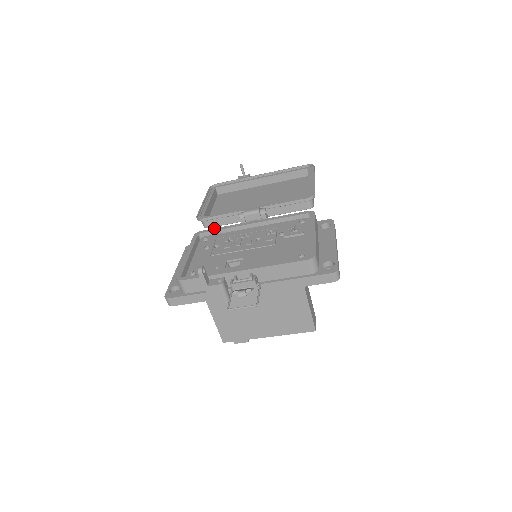
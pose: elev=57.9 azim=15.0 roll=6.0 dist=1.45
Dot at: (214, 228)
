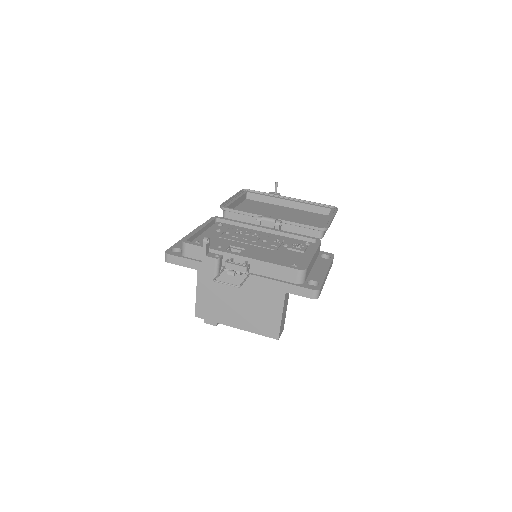
Dot at: (231, 219)
